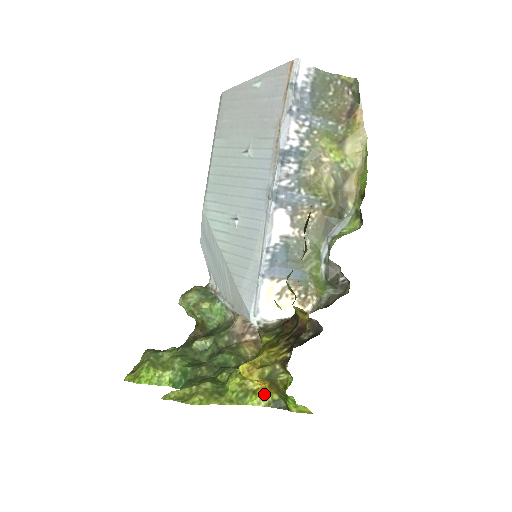
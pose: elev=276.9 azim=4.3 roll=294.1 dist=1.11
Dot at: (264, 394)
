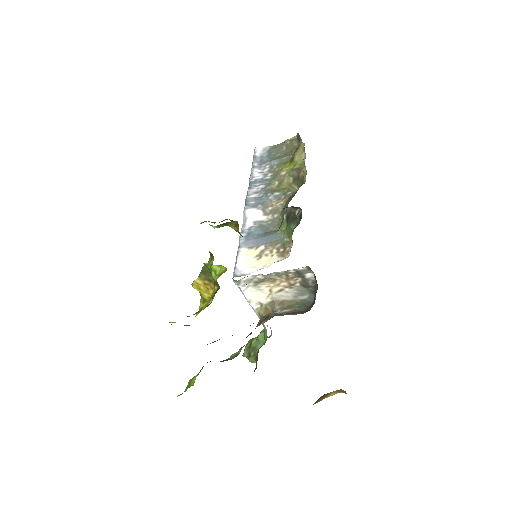
Dot at: (211, 296)
